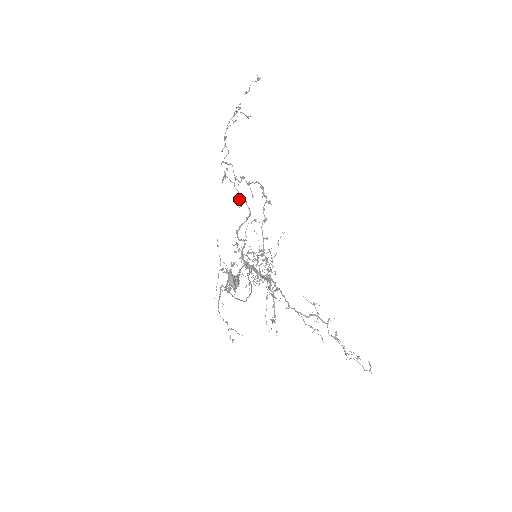
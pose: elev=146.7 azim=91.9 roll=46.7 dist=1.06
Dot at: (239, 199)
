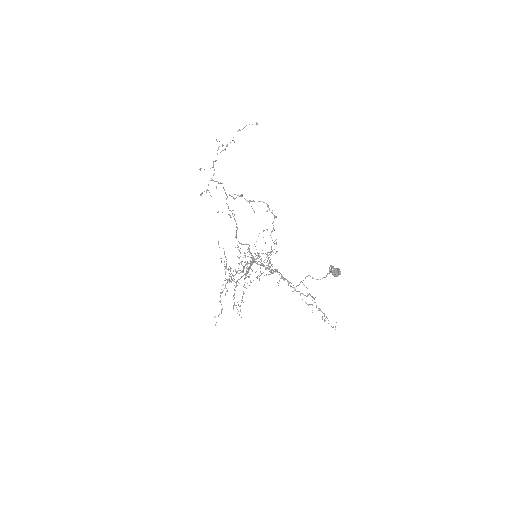
Dot at: occluded
